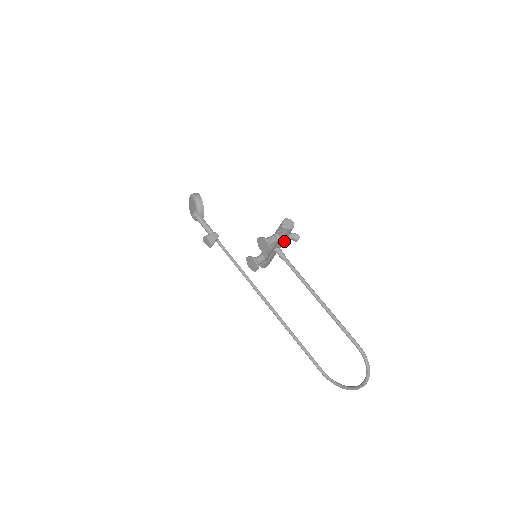
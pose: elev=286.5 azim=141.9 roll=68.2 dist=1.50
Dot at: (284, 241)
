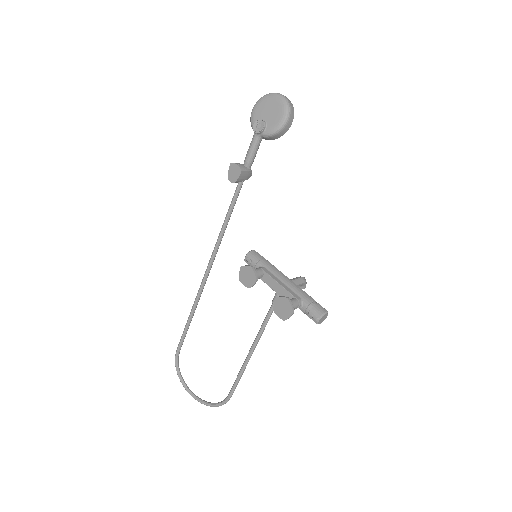
Dot at: occluded
